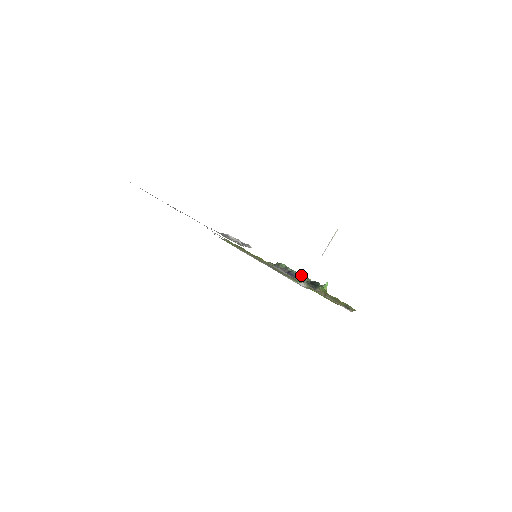
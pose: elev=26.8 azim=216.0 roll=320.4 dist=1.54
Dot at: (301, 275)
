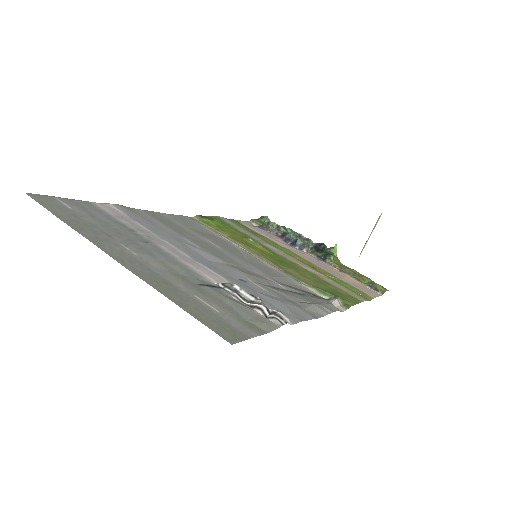
Dot at: (299, 235)
